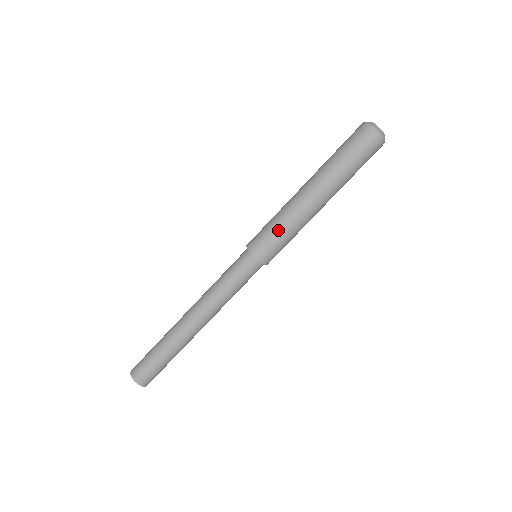
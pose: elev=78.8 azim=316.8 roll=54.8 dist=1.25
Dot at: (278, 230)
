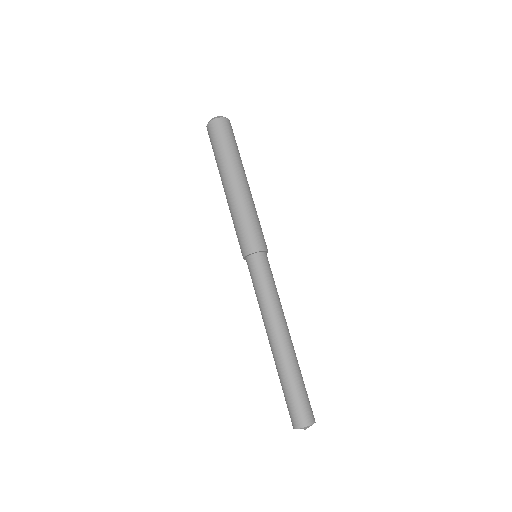
Dot at: (241, 225)
